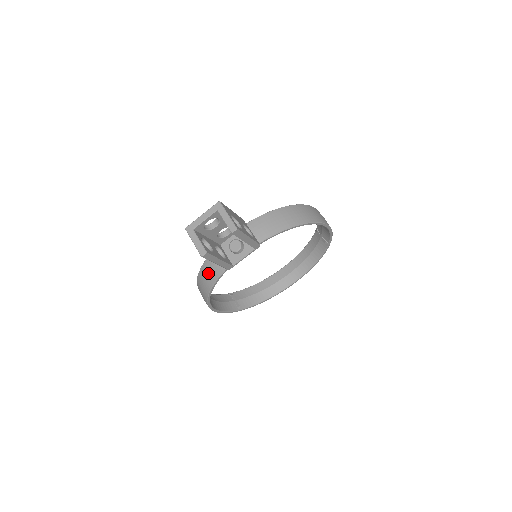
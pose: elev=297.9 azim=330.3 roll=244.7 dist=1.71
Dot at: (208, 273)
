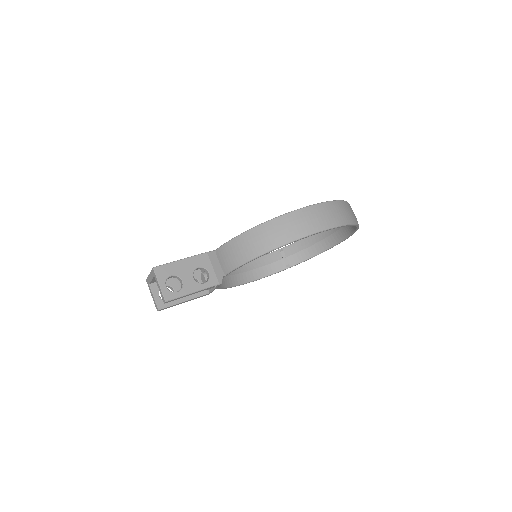
Dot at: occluded
